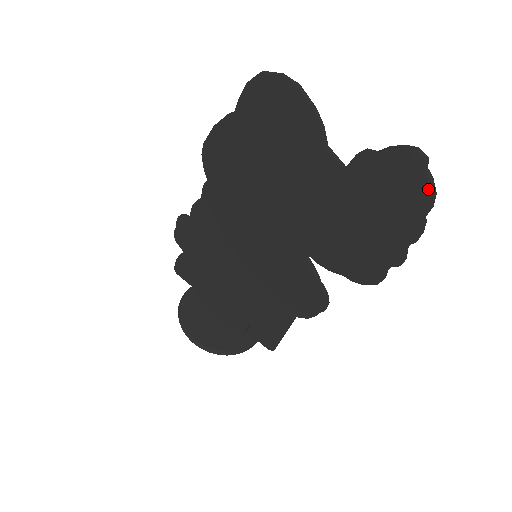
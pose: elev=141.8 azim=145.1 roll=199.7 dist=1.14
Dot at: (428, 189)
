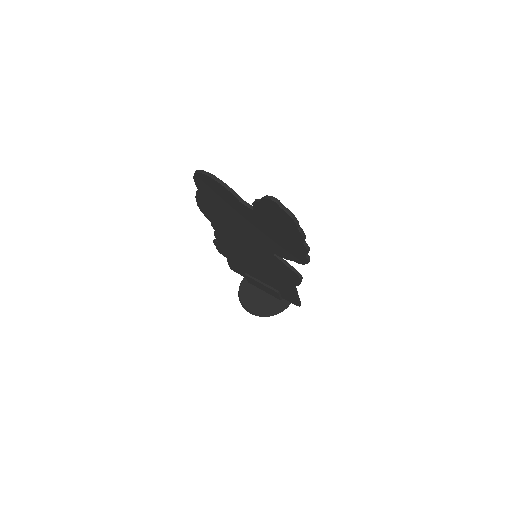
Dot at: (287, 215)
